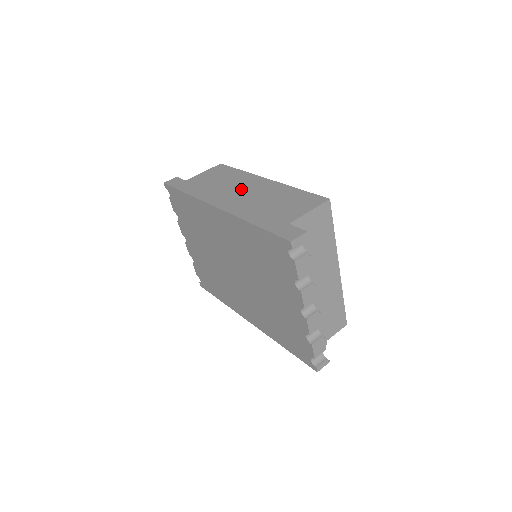
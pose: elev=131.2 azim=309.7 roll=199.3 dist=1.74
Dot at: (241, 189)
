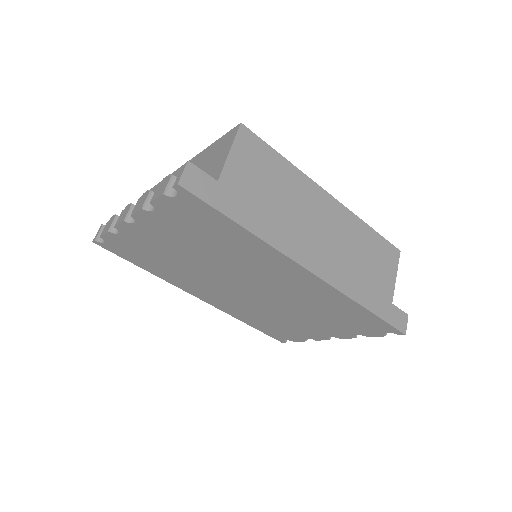
Dot at: (317, 223)
